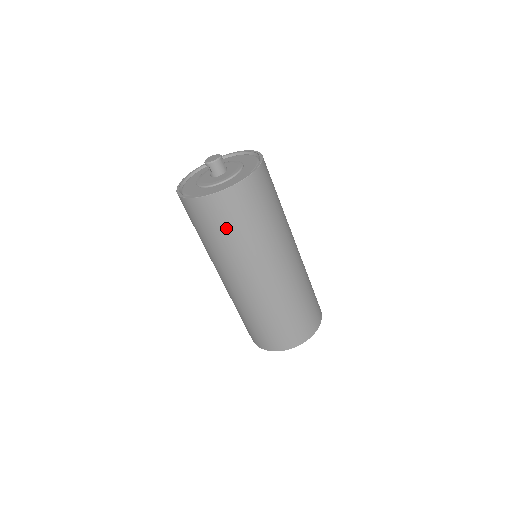
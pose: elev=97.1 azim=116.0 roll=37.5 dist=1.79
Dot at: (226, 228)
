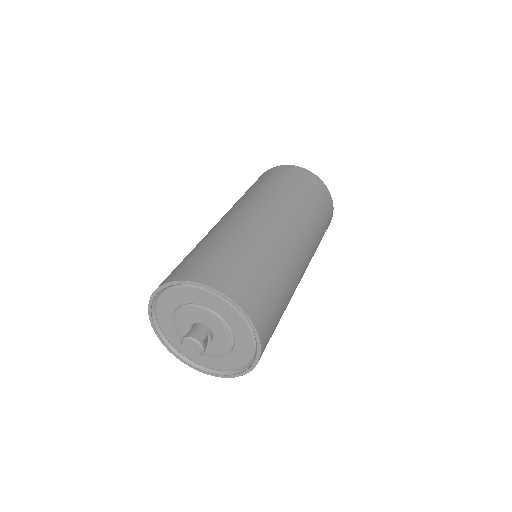
Dot at: (271, 179)
